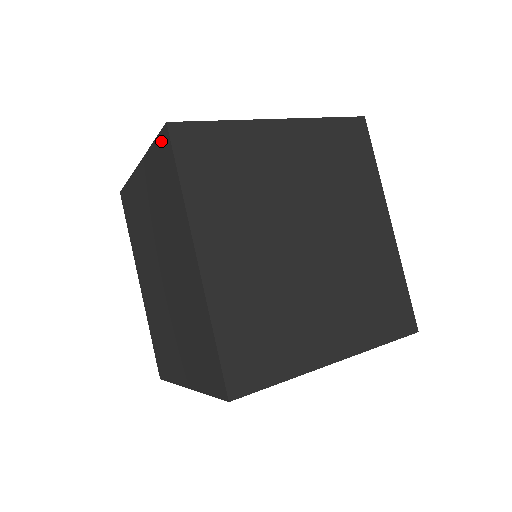
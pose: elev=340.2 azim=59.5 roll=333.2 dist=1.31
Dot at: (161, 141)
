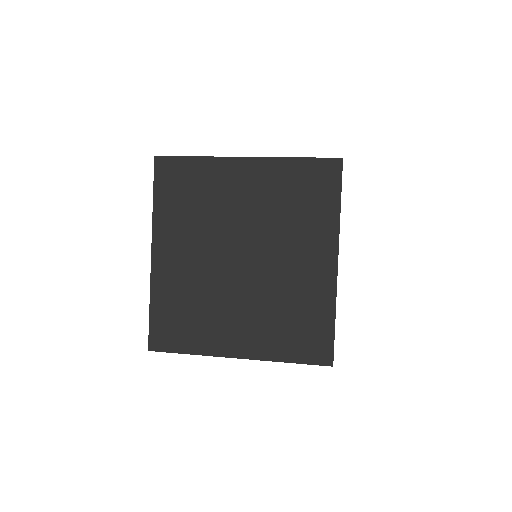
Dot at: occluded
